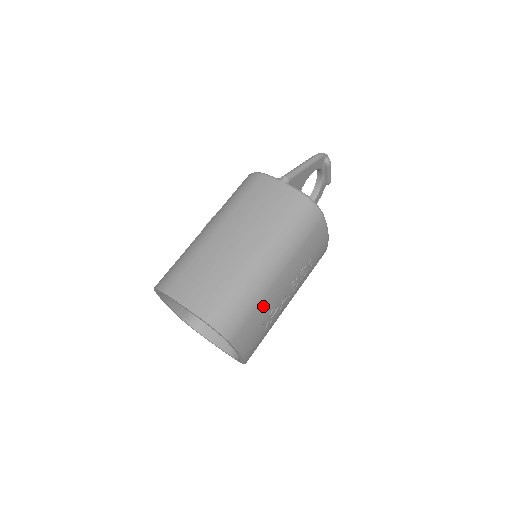
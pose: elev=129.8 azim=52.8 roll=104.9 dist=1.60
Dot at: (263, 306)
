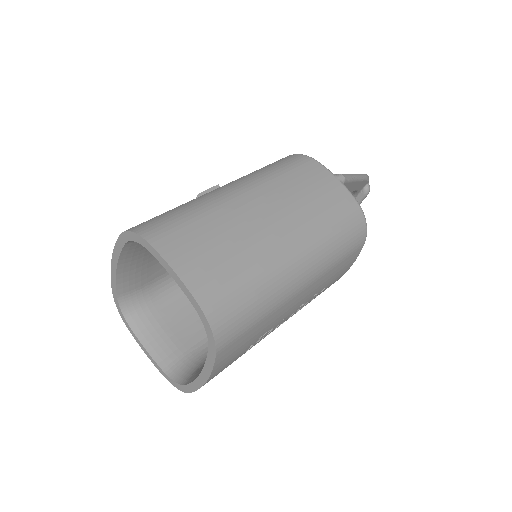
Dot at: (268, 321)
